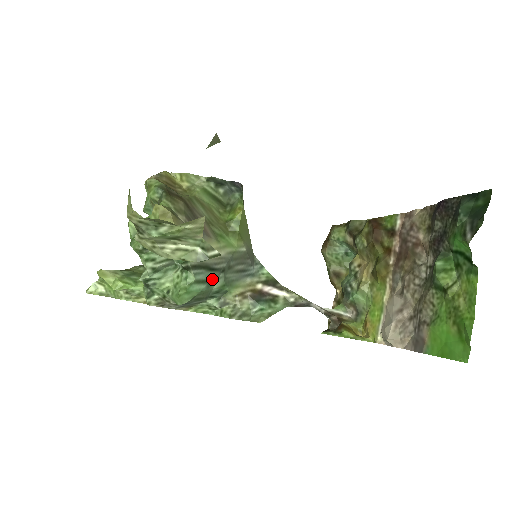
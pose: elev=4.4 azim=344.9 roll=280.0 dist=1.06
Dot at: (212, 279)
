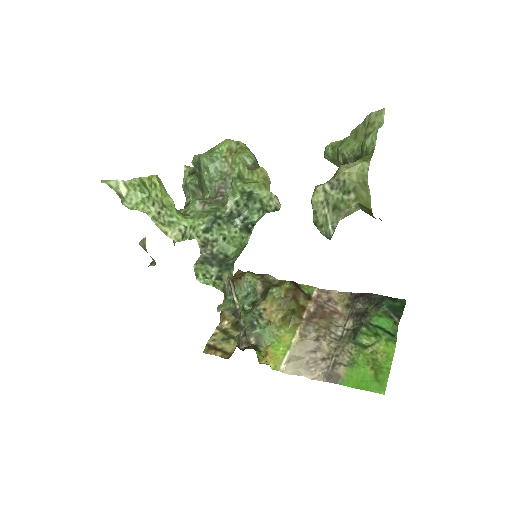
Dot at: occluded
